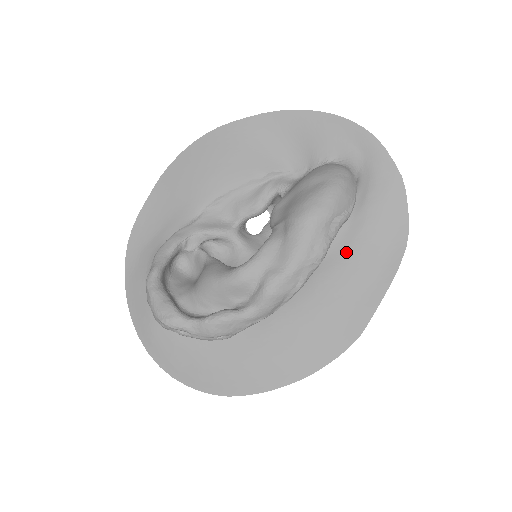
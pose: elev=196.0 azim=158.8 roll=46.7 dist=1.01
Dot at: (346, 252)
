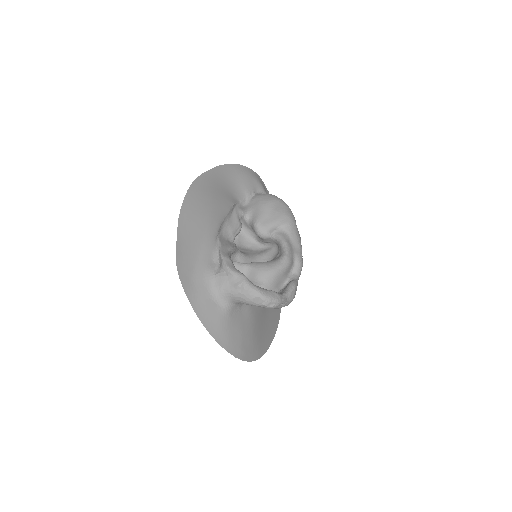
Dot at: occluded
